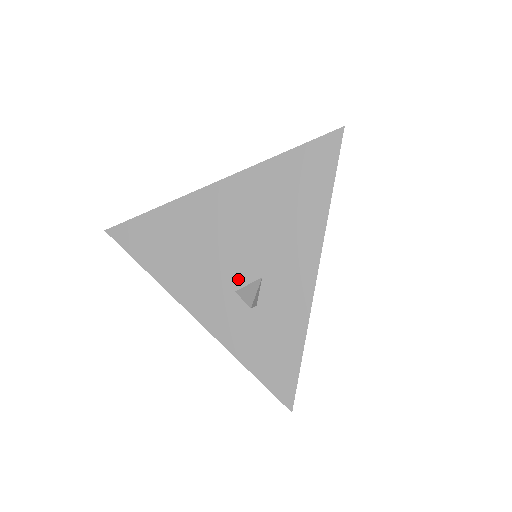
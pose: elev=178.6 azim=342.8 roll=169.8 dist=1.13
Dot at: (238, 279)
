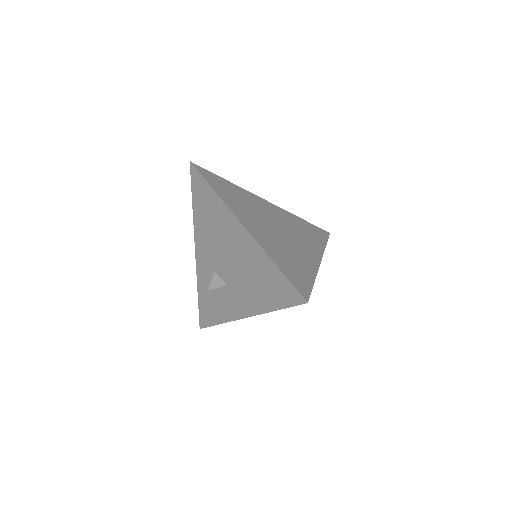
Dot at: (219, 270)
